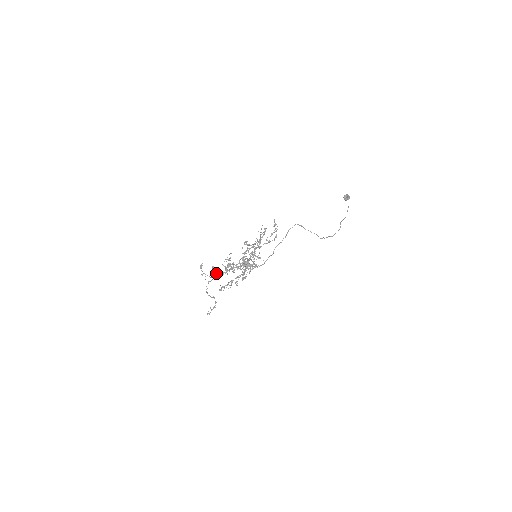
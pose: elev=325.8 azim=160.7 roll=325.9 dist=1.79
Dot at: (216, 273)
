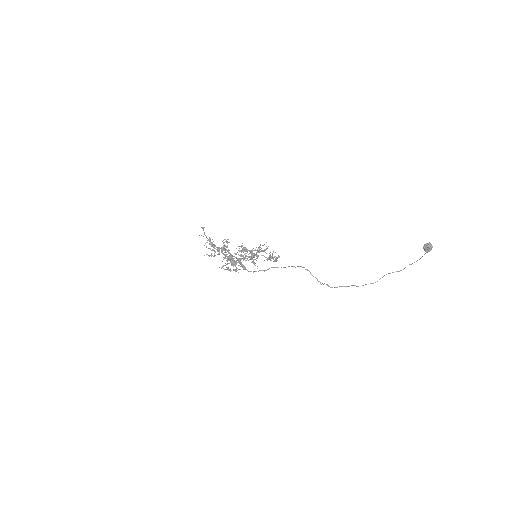
Dot at: (211, 244)
